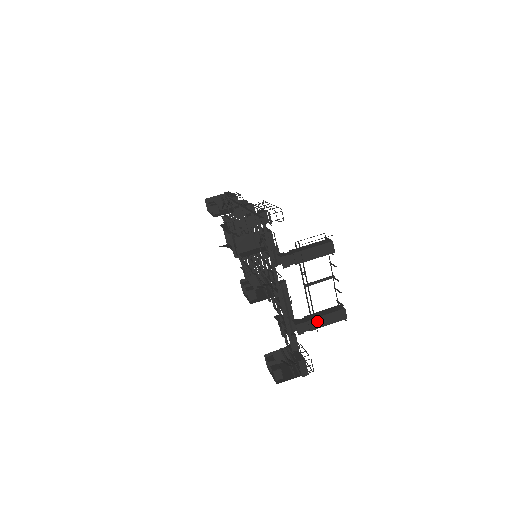
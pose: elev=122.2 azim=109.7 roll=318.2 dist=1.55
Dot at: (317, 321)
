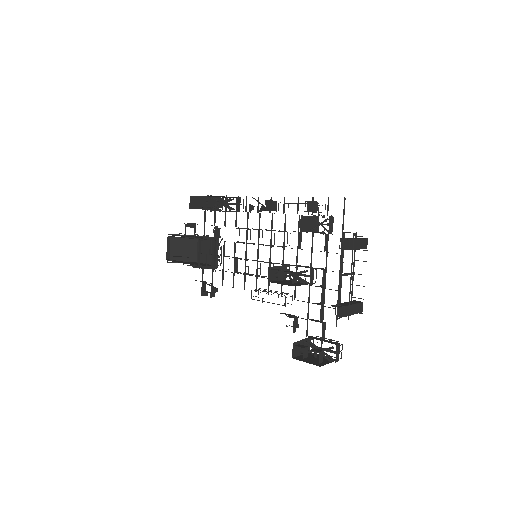
Dot at: (349, 308)
